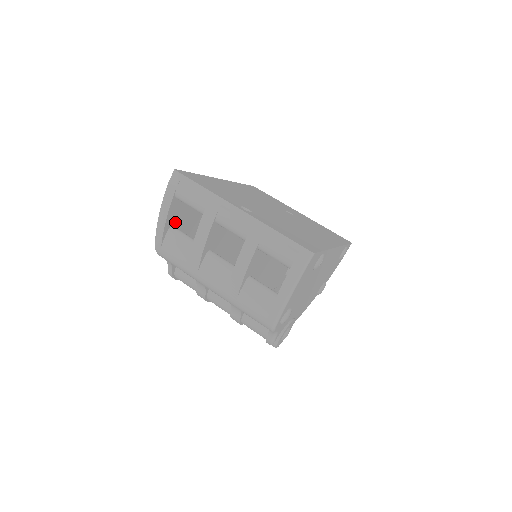
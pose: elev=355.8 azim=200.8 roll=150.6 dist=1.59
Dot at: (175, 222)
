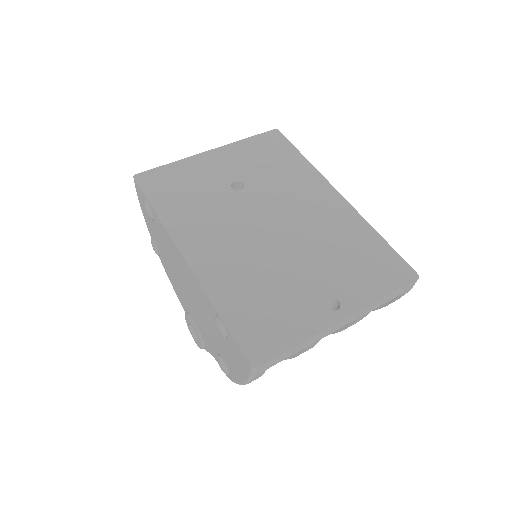
Dot at: occluded
